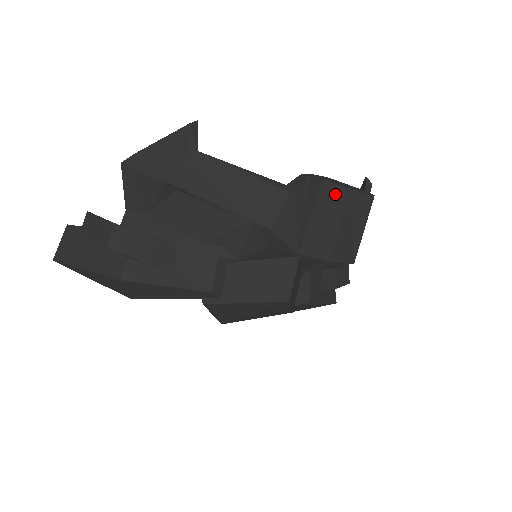
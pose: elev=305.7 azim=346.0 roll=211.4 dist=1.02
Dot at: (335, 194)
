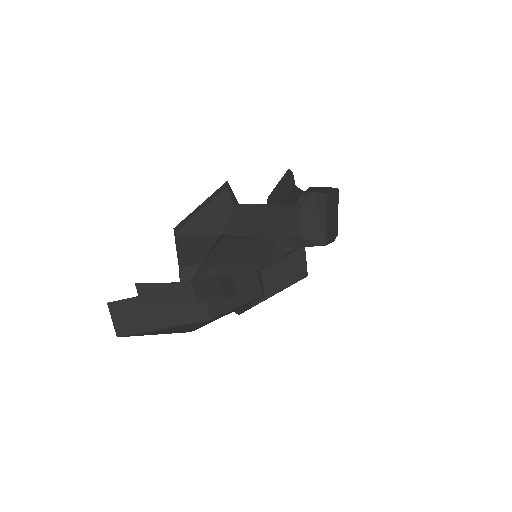
Dot at: (331, 199)
